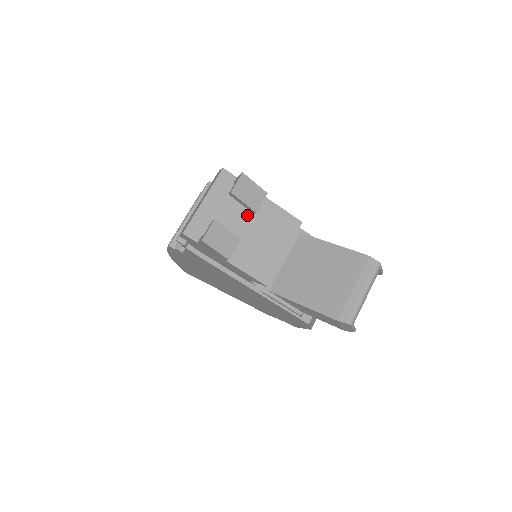
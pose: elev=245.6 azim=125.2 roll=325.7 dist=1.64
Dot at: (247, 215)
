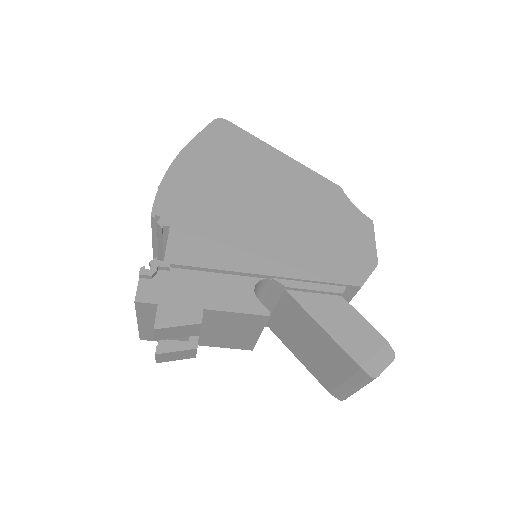
Dot at: occluded
